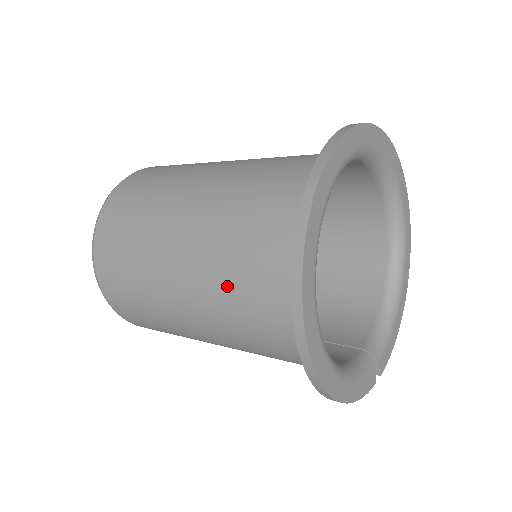
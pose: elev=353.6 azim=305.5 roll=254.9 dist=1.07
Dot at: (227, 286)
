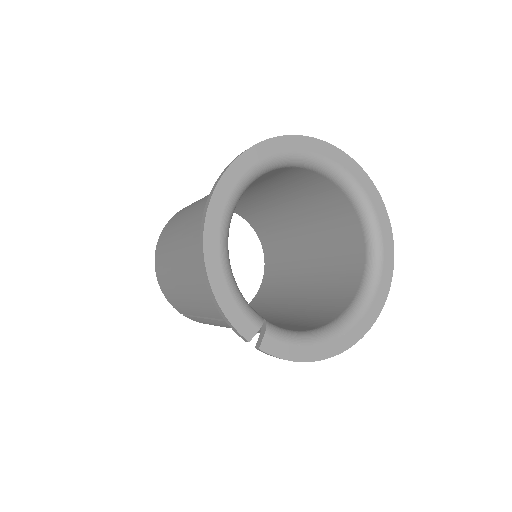
Dot at: occluded
